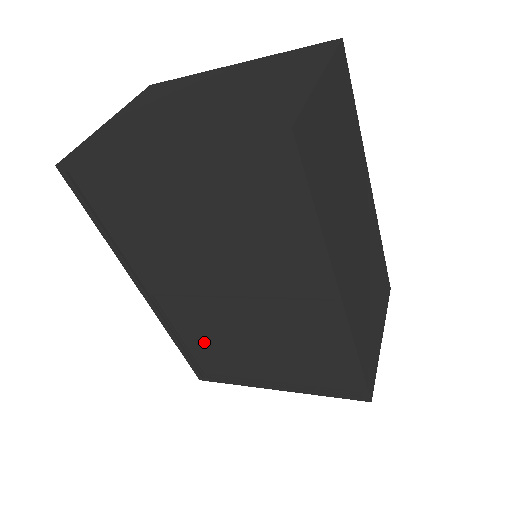
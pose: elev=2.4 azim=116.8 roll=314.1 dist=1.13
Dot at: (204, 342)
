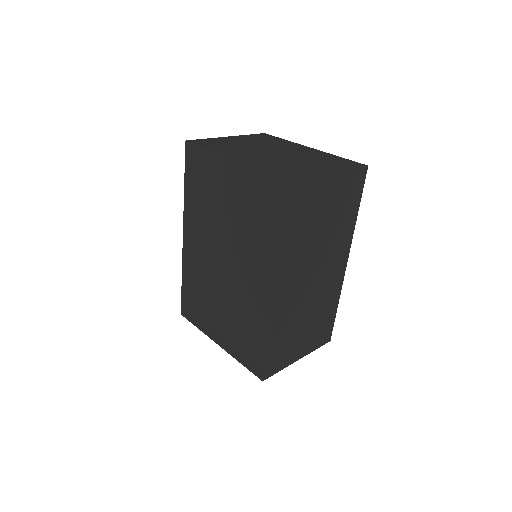
Dot at: (197, 288)
